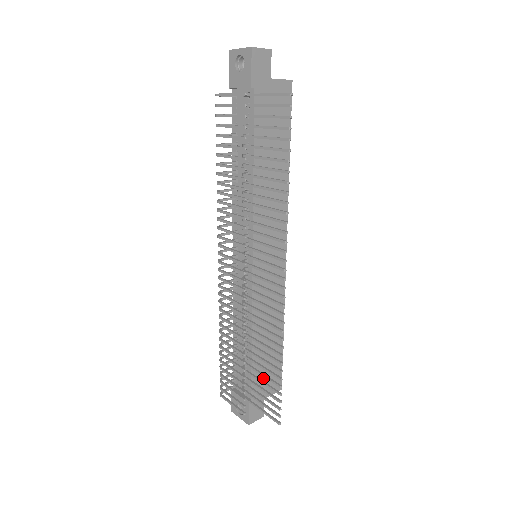
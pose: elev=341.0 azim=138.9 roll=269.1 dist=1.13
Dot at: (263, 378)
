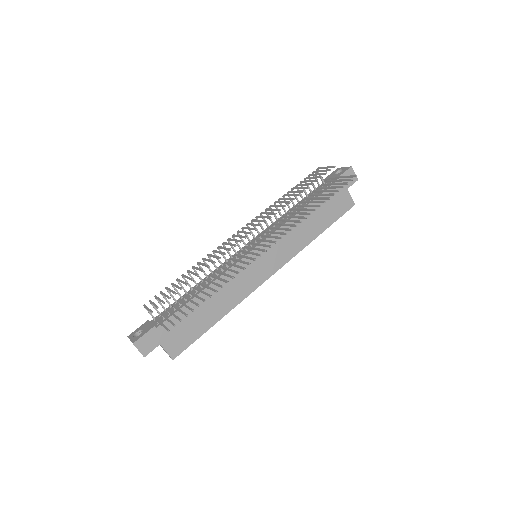
Dot at: (177, 328)
